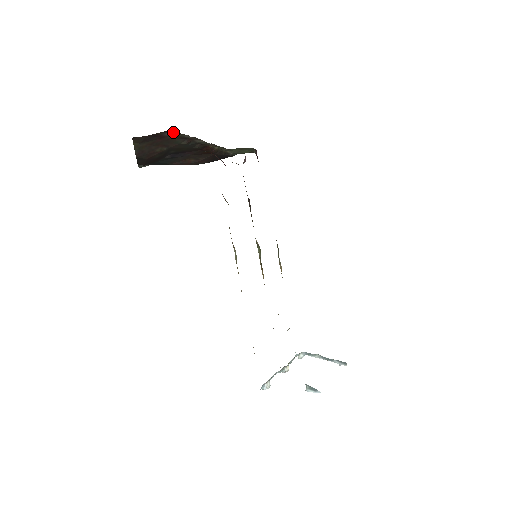
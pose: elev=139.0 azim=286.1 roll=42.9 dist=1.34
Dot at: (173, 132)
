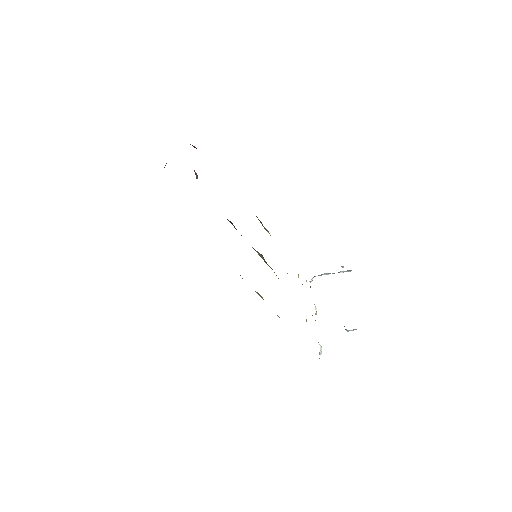
Dot at: occluded
